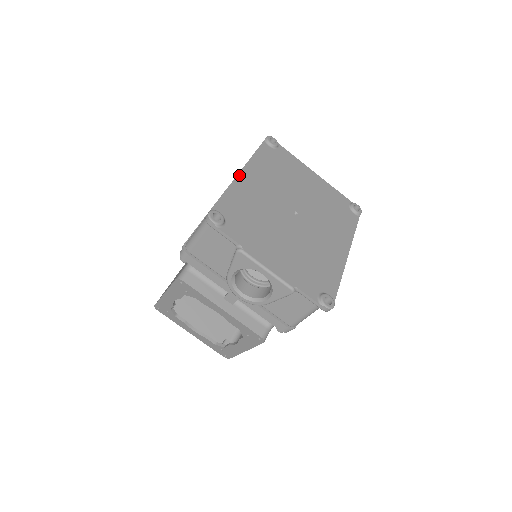
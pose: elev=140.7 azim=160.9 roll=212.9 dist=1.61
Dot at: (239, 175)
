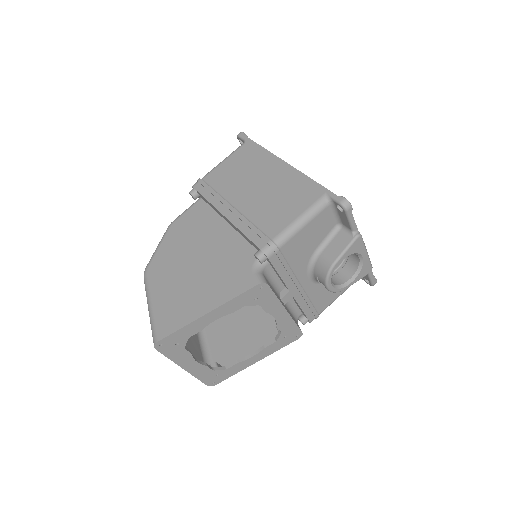
Dot at: (291, 166)
